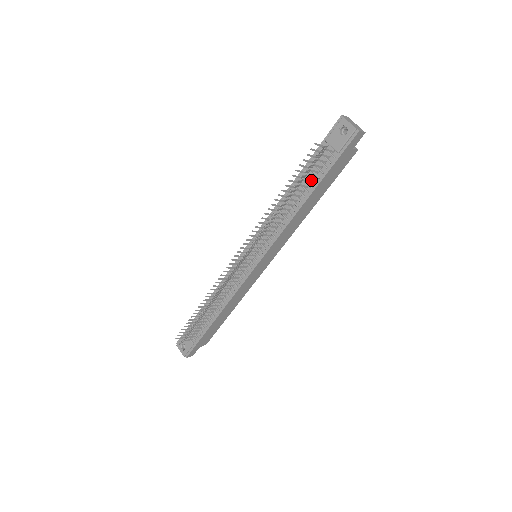
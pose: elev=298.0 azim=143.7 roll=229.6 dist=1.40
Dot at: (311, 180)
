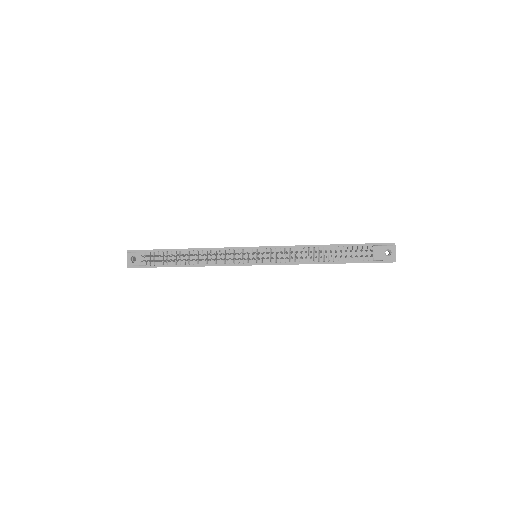
Dot at: (342, 256)
